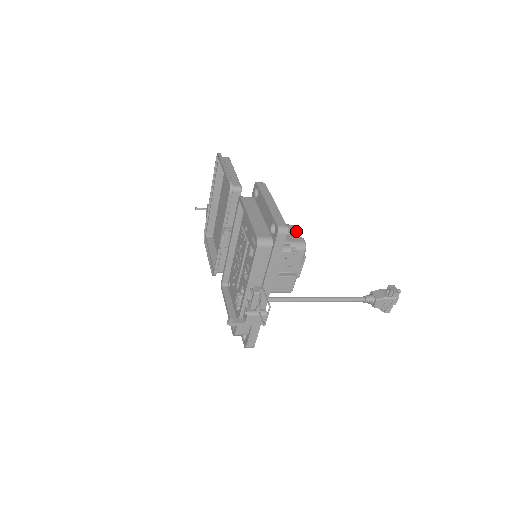
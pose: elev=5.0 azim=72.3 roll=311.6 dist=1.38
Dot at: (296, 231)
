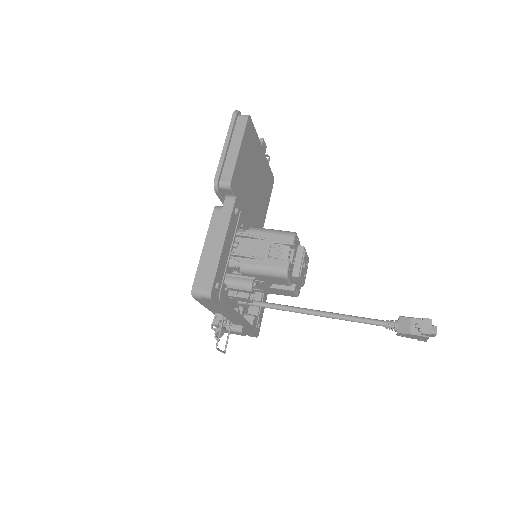
Dot at: (290, 244)
